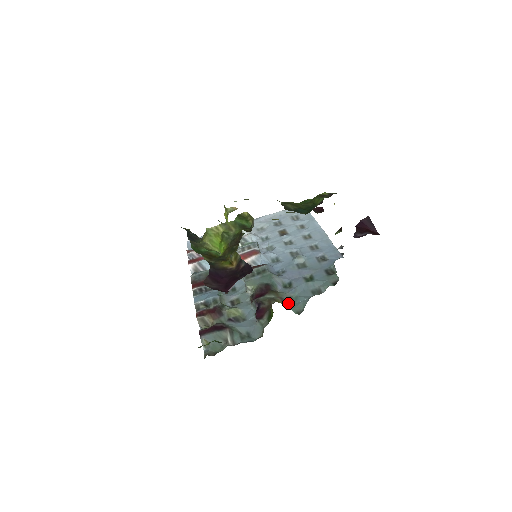
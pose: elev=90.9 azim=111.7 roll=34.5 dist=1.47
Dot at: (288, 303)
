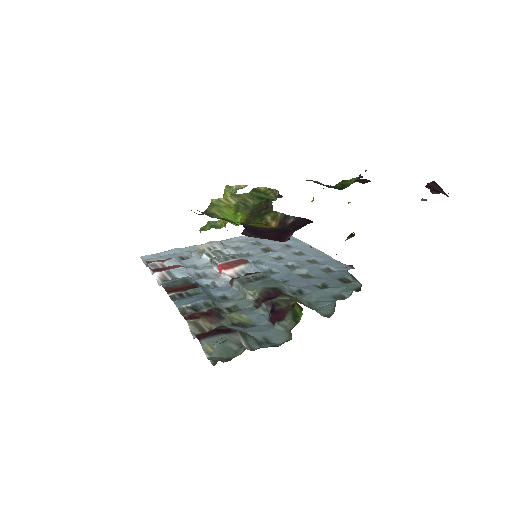
Dot at: (309, 307)
